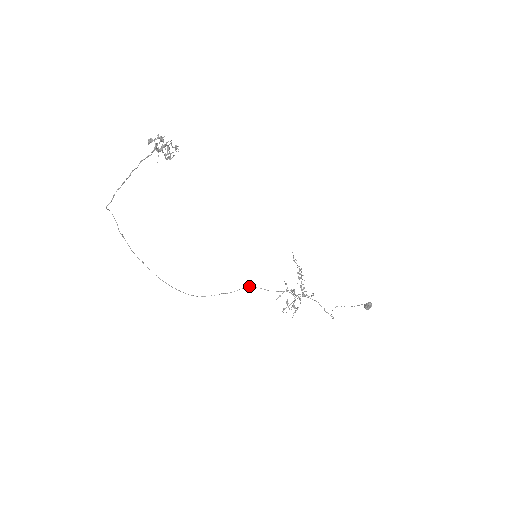
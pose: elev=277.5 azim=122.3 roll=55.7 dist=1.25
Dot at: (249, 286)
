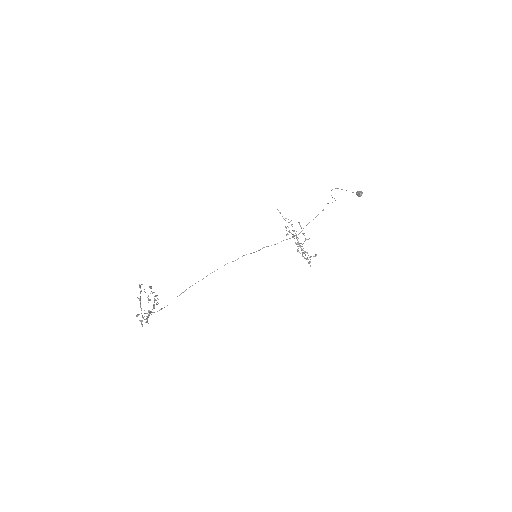
Dot at: occluded
